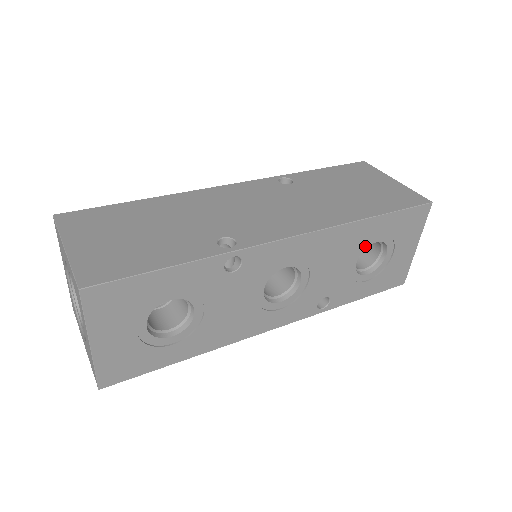
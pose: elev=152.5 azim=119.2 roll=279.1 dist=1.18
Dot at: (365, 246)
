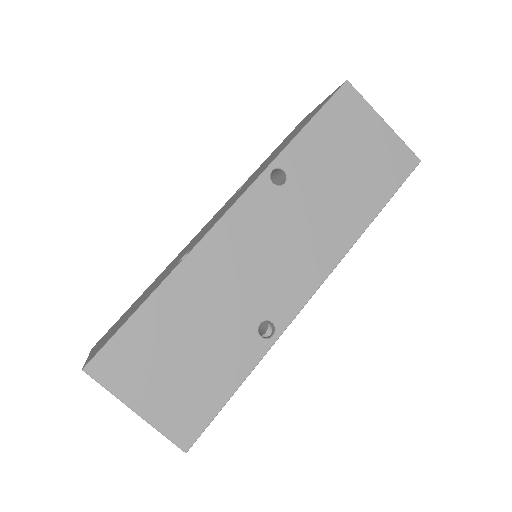
Dot at: occluded
